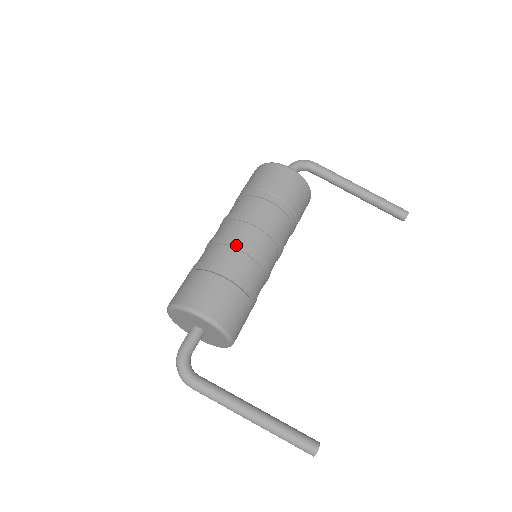
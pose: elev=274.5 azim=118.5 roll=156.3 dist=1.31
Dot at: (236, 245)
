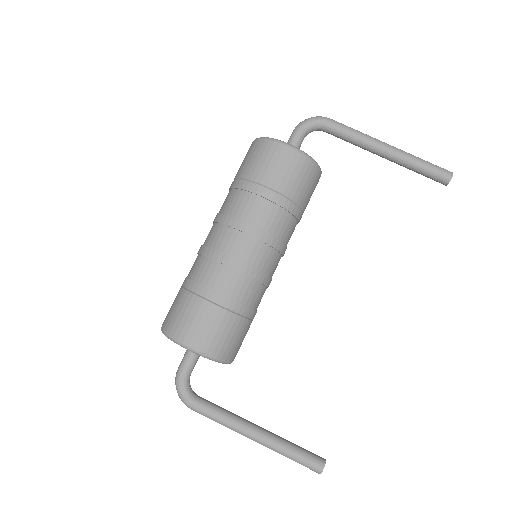
Dot at: (224, 261)
